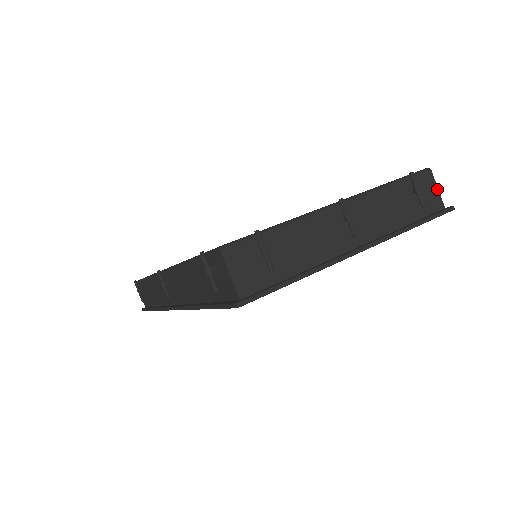
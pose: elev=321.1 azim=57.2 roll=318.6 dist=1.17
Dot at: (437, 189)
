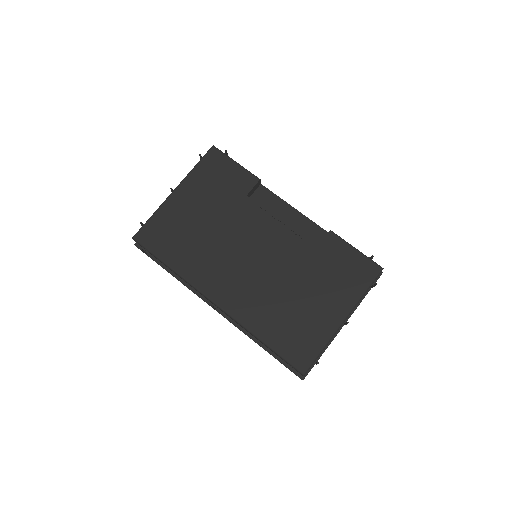
Dot at: occluded
